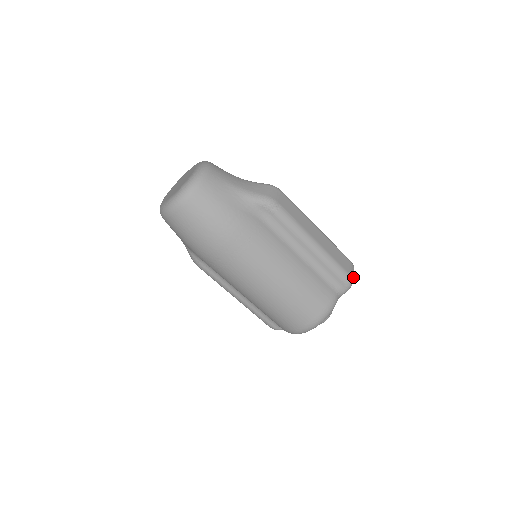
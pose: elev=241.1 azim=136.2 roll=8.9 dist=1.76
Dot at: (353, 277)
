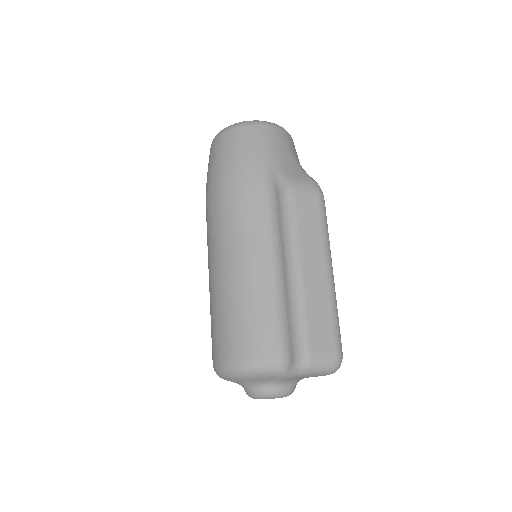
Dot at: (318, 367)
